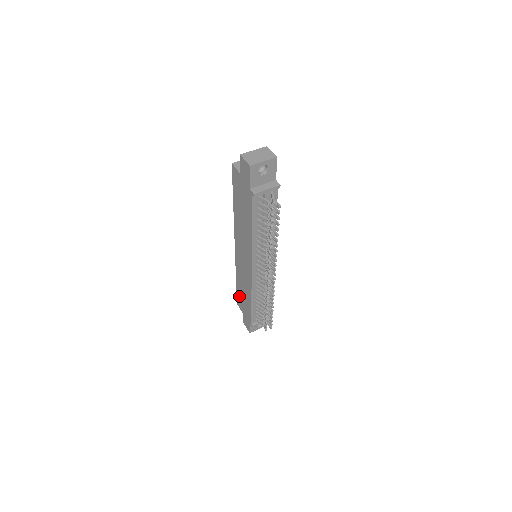
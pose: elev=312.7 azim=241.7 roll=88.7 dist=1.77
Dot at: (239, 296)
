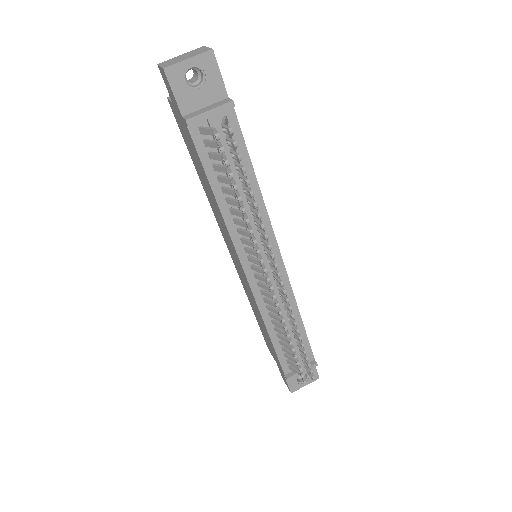
Dot at: (263, 334)
